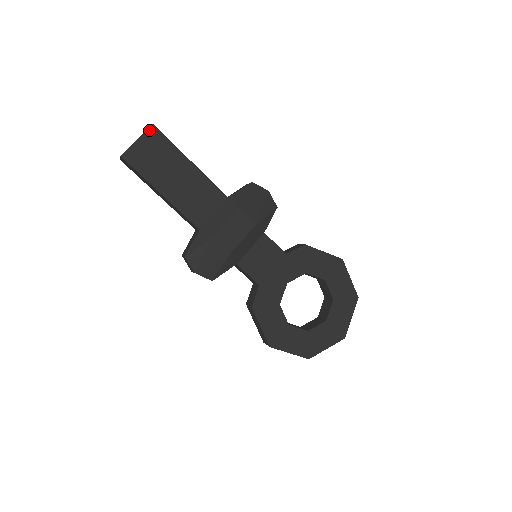
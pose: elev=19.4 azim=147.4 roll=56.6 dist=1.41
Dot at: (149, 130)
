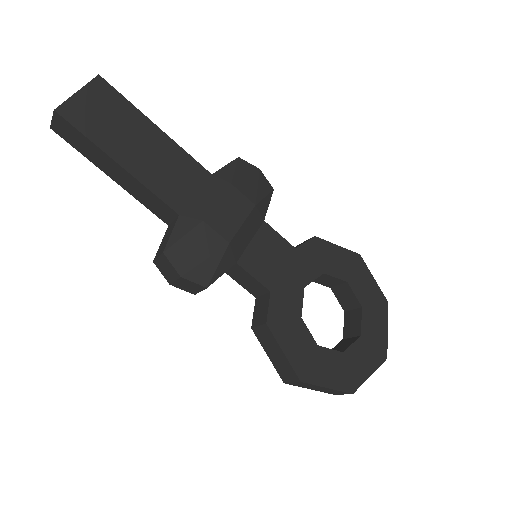
Dot at: (94, 82)
